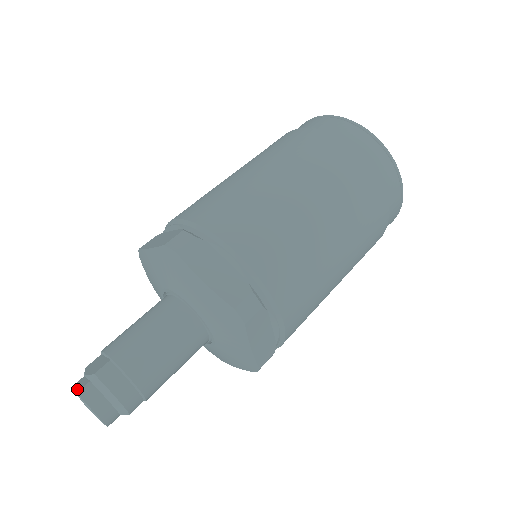
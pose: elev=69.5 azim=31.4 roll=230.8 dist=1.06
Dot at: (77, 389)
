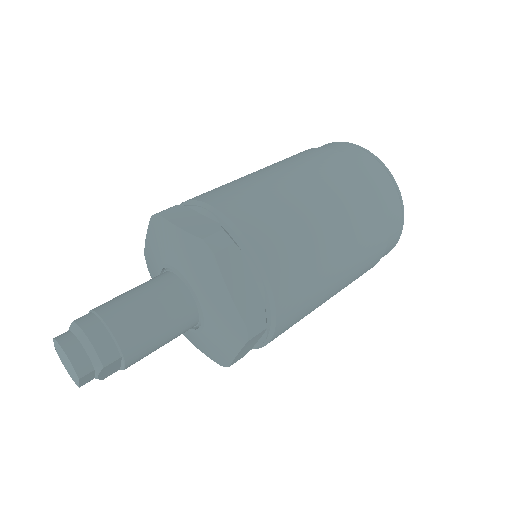
Dot at: occluded
